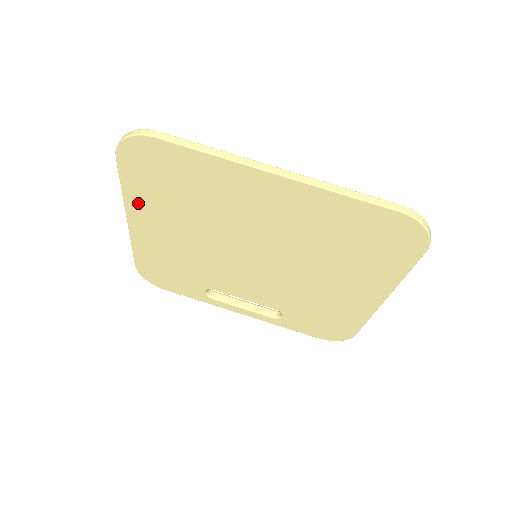
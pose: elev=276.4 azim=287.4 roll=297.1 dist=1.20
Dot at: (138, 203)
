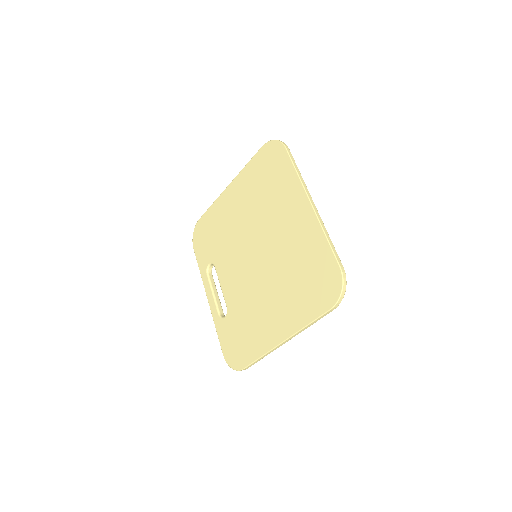
Dot at: (244, 178)
